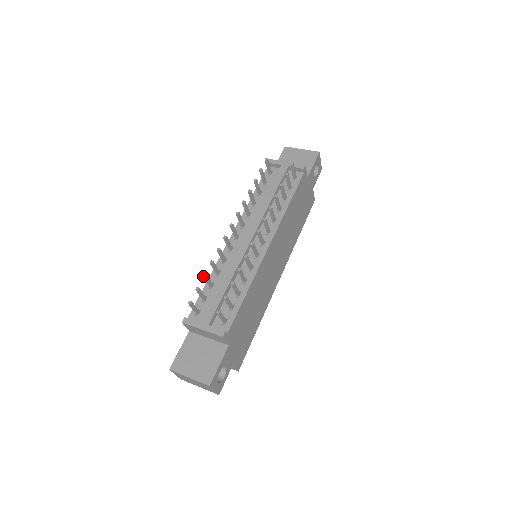
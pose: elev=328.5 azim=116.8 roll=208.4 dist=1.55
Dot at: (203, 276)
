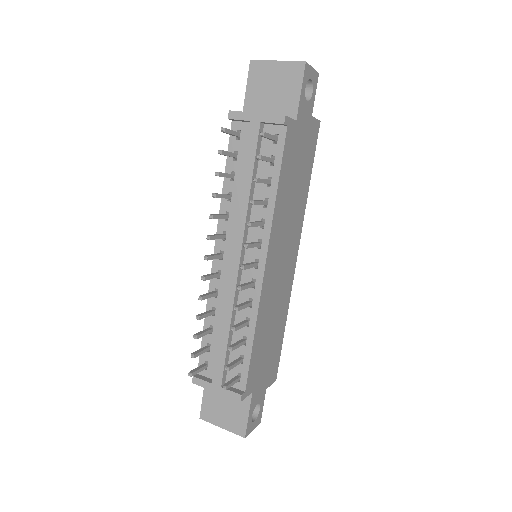
Dot at: (194, 338)
